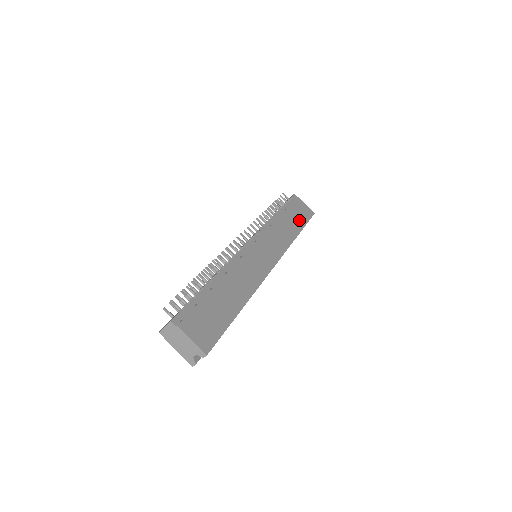
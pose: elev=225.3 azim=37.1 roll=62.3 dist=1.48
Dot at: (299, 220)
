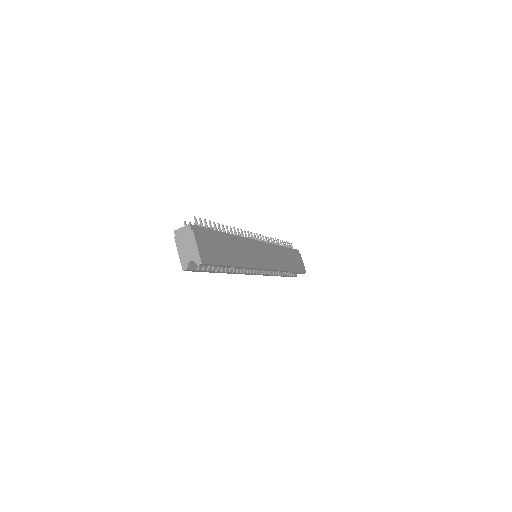
Dot at: (295, 265)
